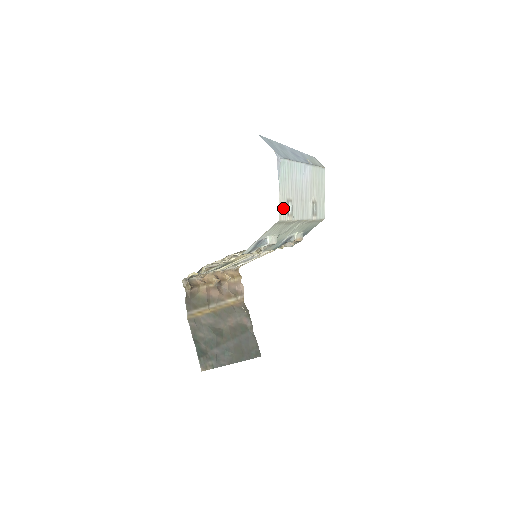
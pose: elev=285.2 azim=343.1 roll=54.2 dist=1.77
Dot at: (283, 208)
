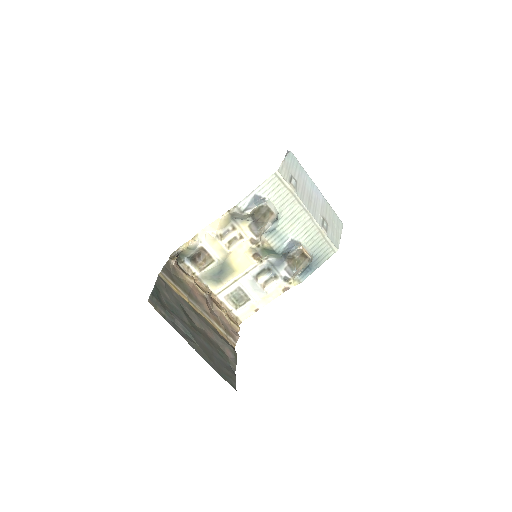
Dot at: (285, 172)
